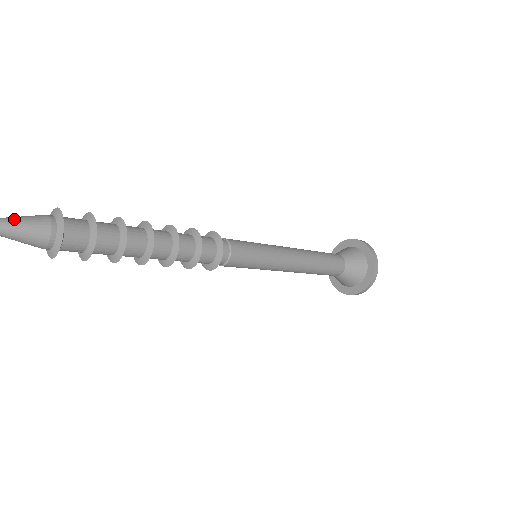
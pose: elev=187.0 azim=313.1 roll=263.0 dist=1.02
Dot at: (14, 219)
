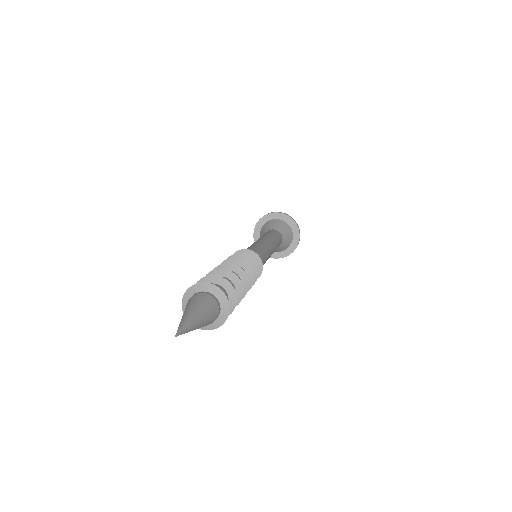
Dot at: (200, 311)
